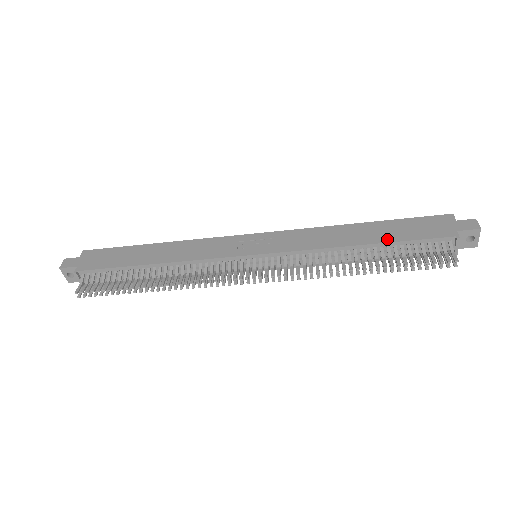
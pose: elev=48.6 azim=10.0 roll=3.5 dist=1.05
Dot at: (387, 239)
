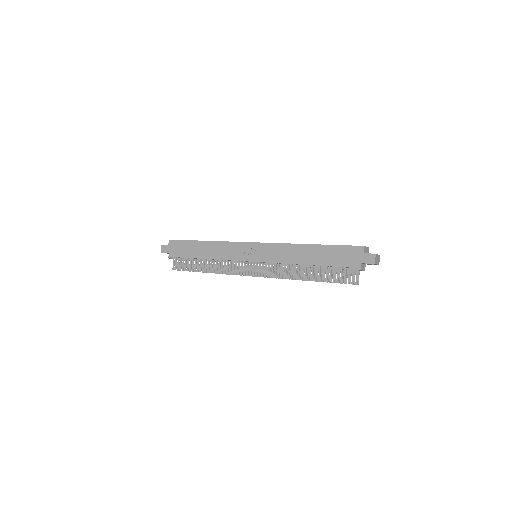
Dot at: (322, 263)
